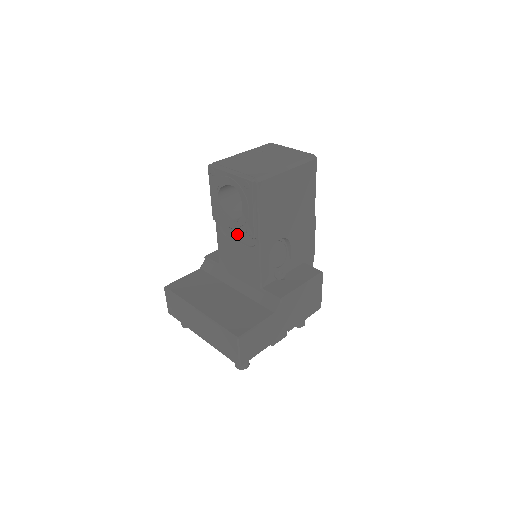
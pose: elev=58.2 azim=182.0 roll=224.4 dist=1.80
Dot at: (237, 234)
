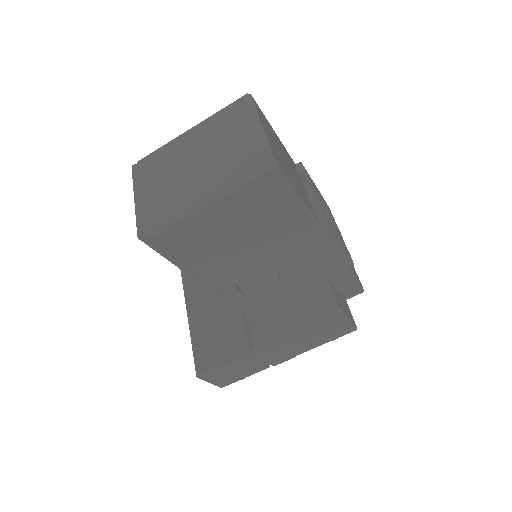
Dot at: occluded
